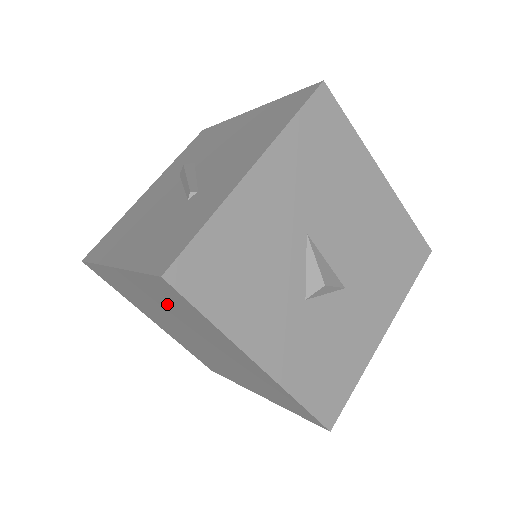
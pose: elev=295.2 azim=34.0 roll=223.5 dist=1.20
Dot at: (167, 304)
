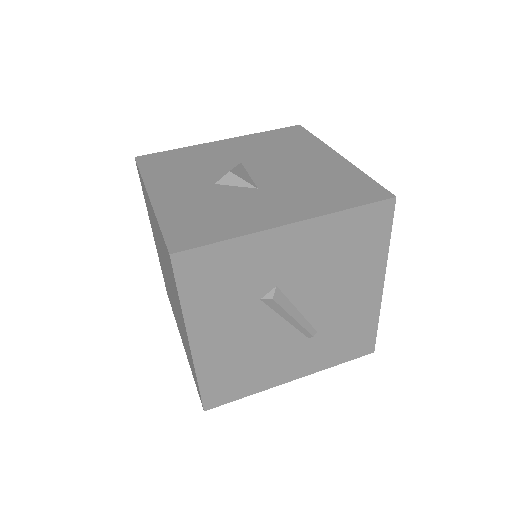
Dot at: (151, 220)
